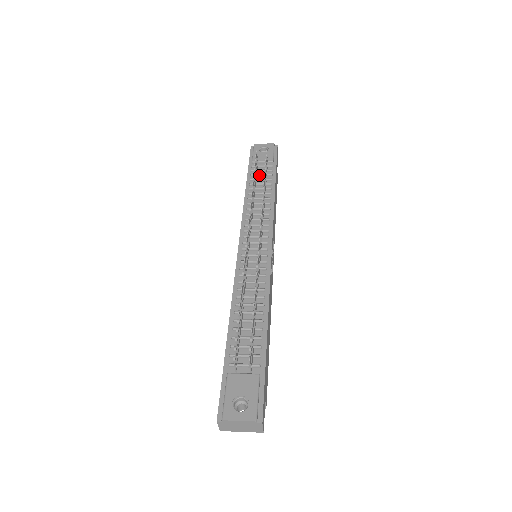
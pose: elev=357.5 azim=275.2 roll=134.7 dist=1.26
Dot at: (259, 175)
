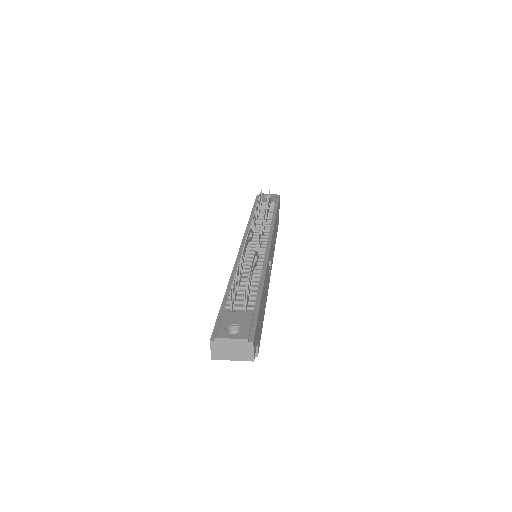
Dot at: (262, 209)
